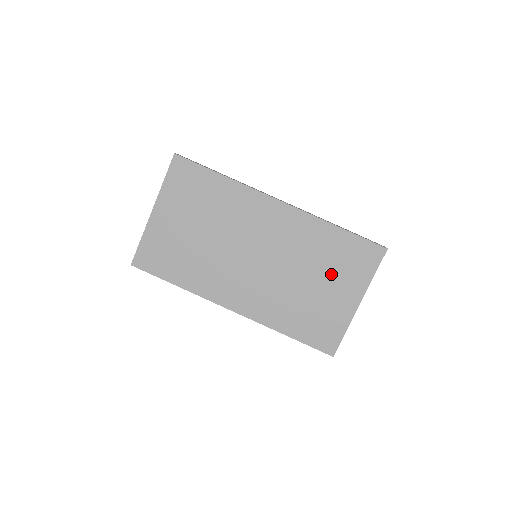
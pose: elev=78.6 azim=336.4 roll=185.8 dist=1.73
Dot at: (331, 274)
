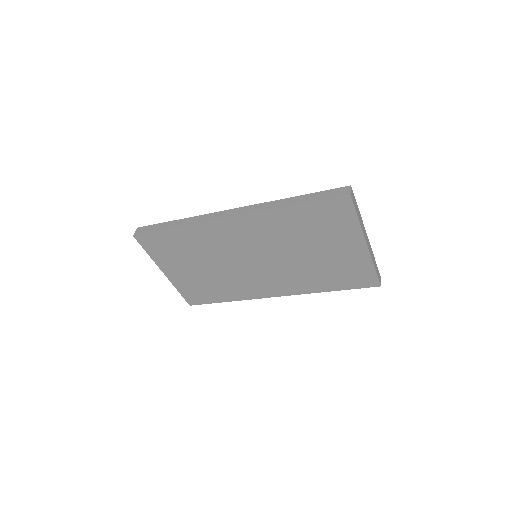
Dot at: (321, 239)
